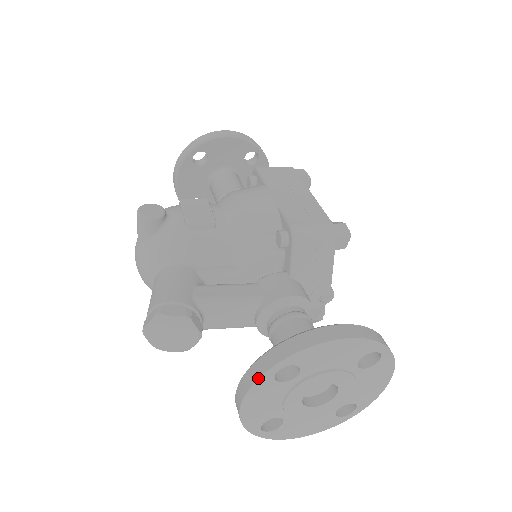
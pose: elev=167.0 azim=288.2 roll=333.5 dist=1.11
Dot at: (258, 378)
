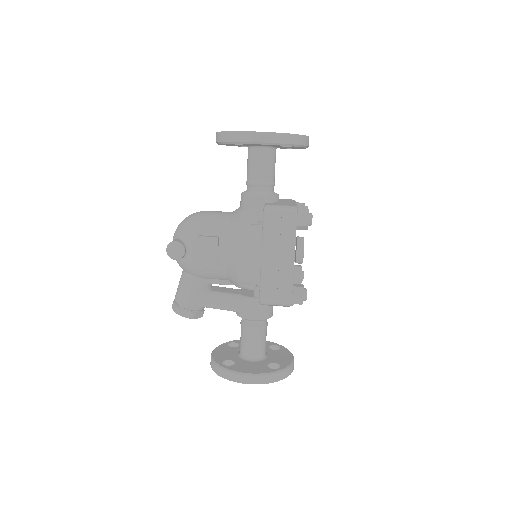
Dot at: occluded
